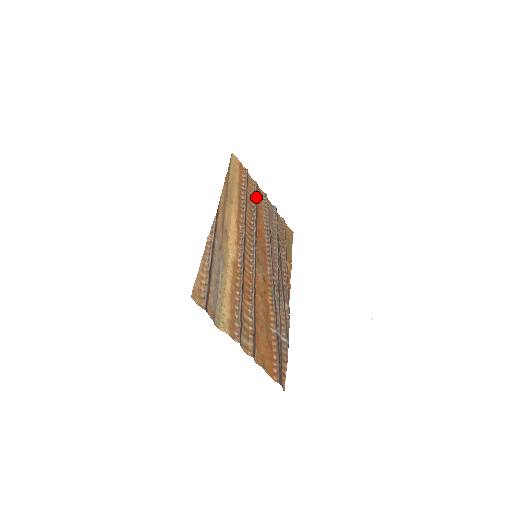
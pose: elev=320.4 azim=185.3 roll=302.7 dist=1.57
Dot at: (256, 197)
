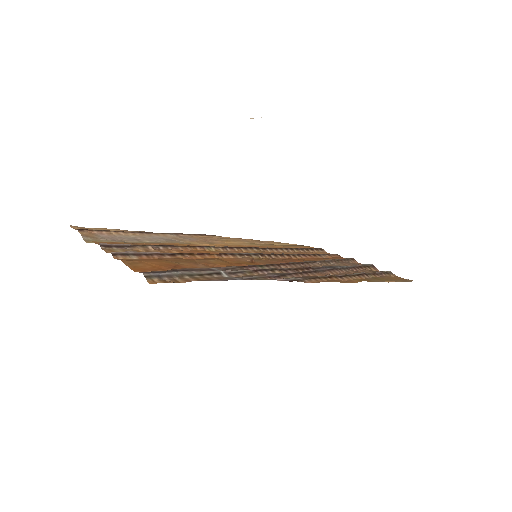
Dot at: (320, 254)
